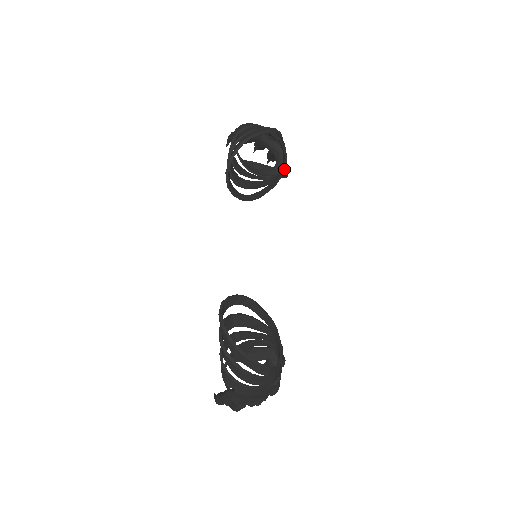
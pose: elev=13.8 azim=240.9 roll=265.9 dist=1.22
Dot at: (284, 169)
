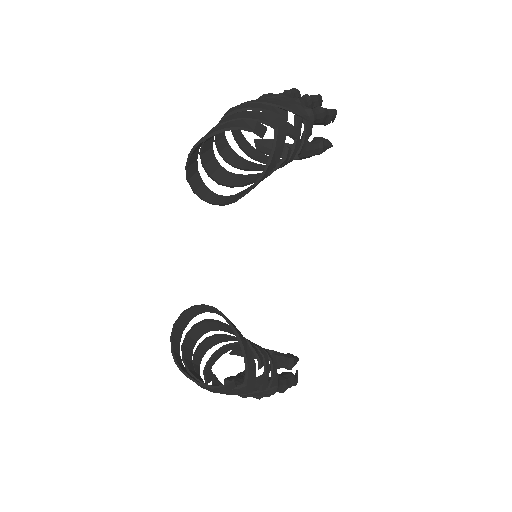
Dot at: (281, 159)
